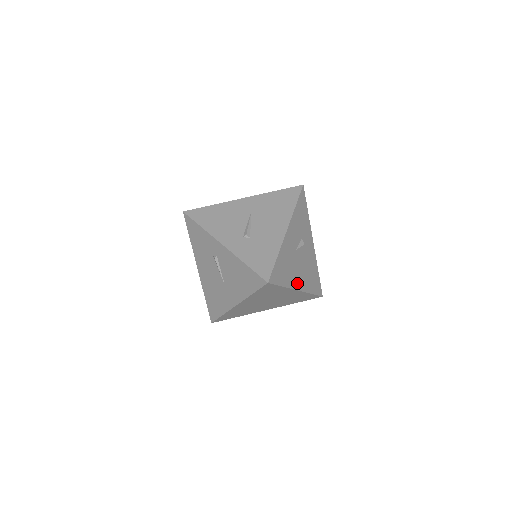
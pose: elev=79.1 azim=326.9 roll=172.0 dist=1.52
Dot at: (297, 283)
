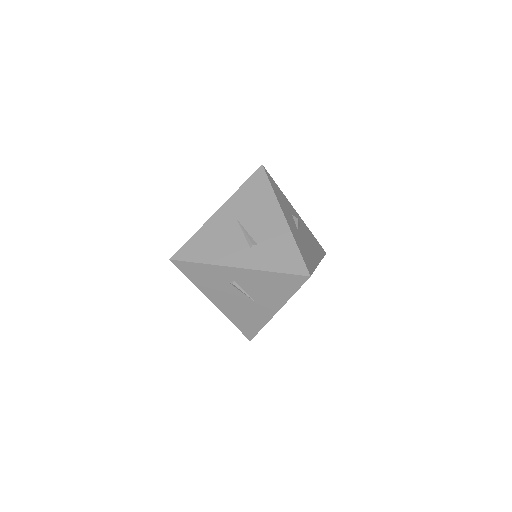
Dot at: (315, 258)
